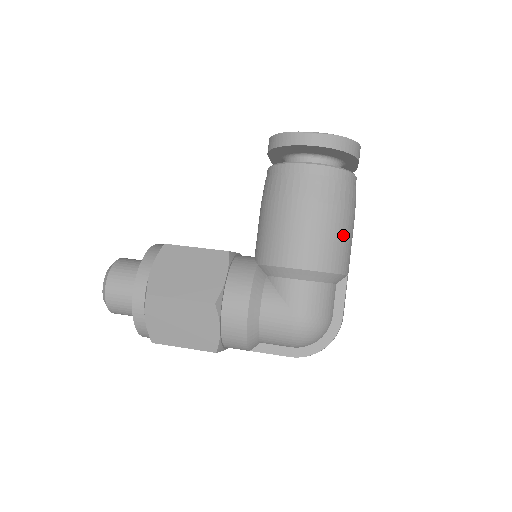
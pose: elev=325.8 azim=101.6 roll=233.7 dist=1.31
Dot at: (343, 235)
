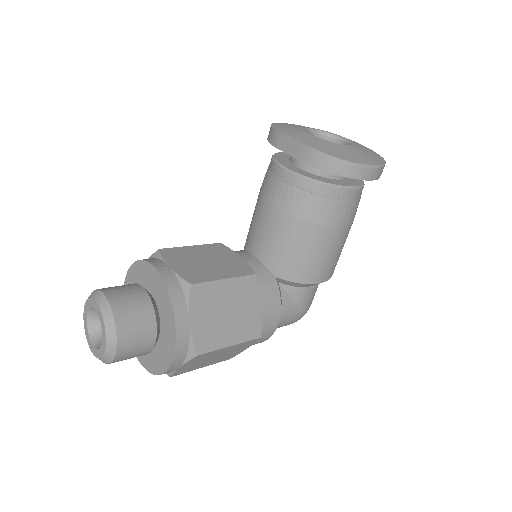
Dot at: occluded
